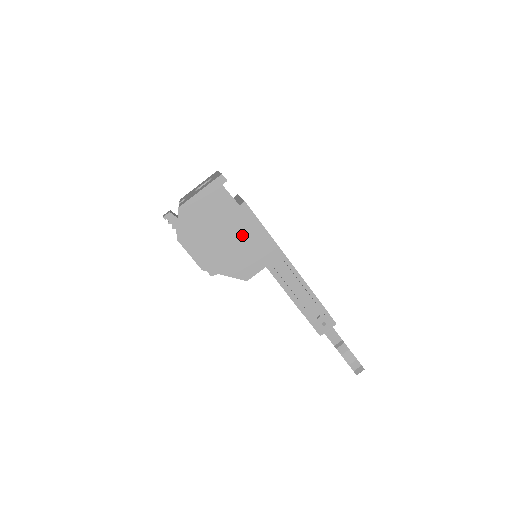
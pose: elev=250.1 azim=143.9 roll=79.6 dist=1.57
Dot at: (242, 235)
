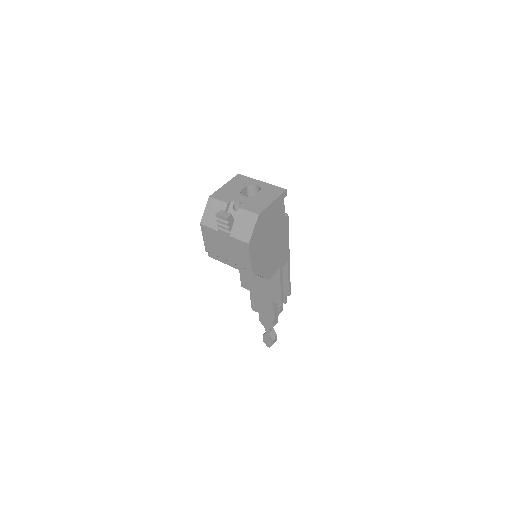
Dot at: (278, 242)
